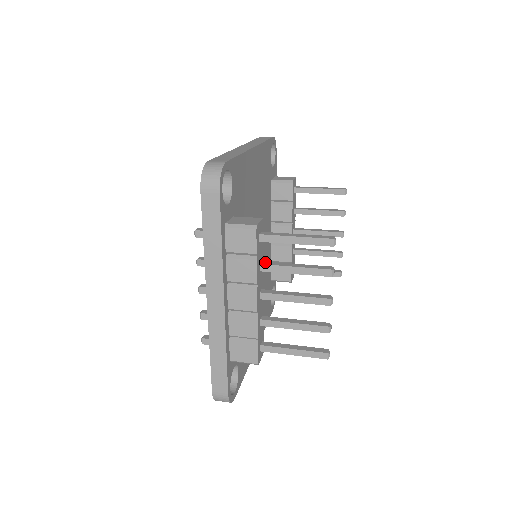
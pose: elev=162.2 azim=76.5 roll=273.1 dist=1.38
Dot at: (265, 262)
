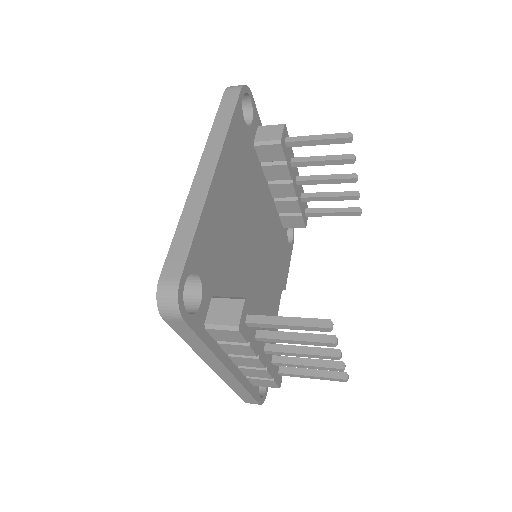
Dot at: (260, 332)
